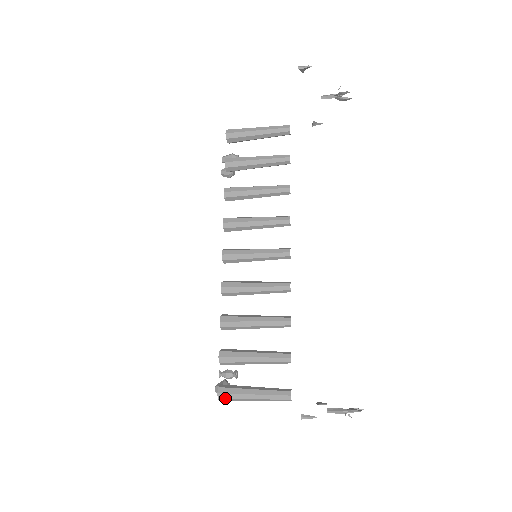
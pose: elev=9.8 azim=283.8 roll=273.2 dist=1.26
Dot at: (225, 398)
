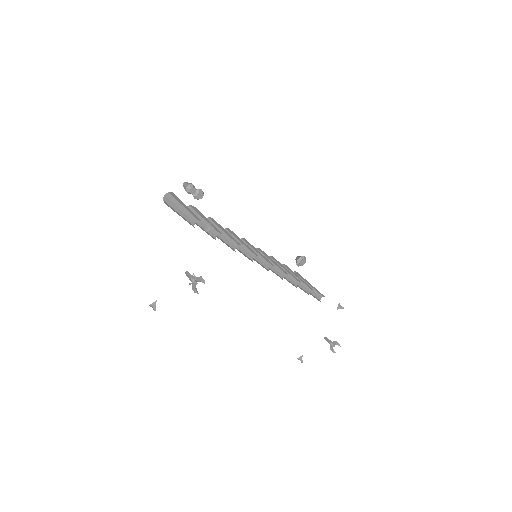
Dot at: occluded
